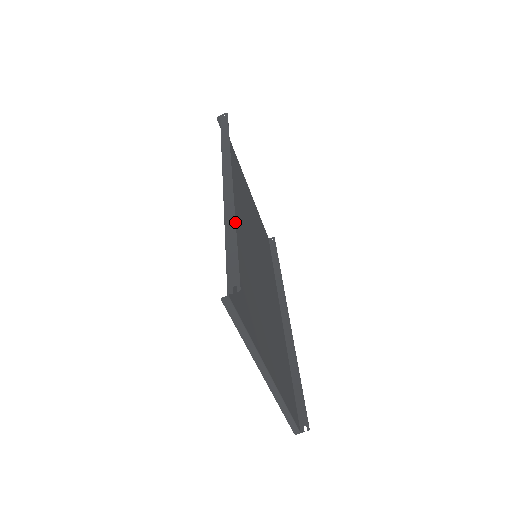
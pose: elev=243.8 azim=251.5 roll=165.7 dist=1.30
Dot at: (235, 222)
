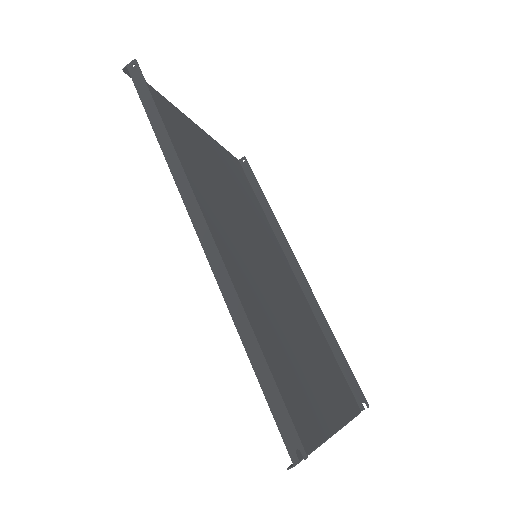
Dot at: (250, 326)
